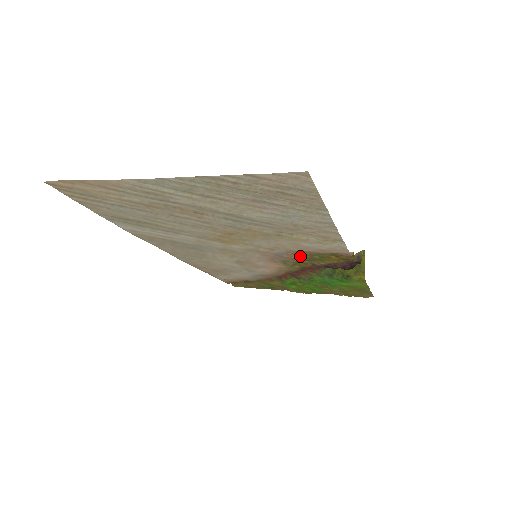
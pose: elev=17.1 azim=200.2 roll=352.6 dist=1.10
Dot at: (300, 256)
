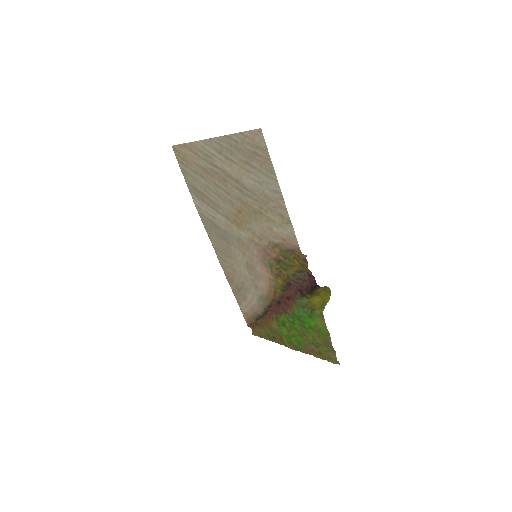
Dot at: (277, 254)
